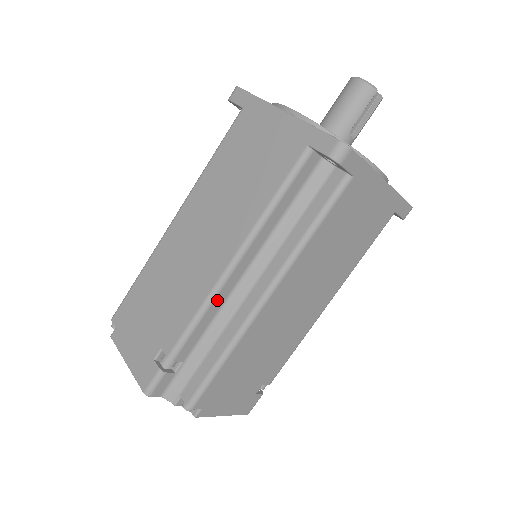
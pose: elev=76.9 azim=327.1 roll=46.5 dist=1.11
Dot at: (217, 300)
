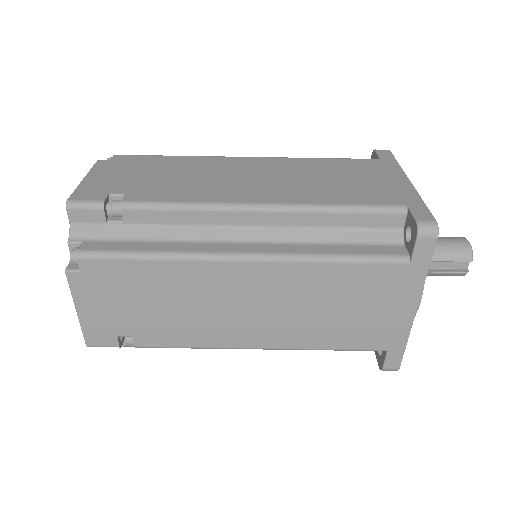
Dot at: (211, 215)
